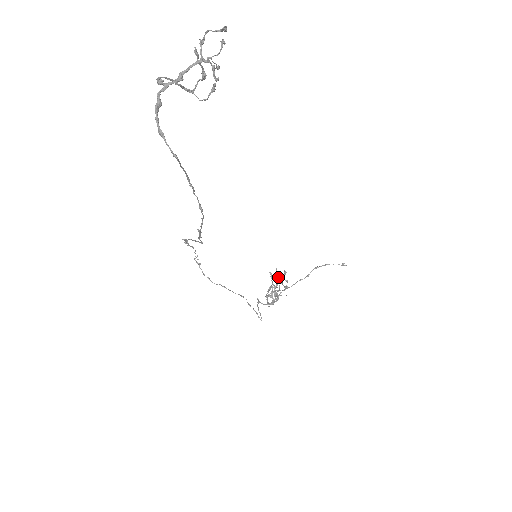
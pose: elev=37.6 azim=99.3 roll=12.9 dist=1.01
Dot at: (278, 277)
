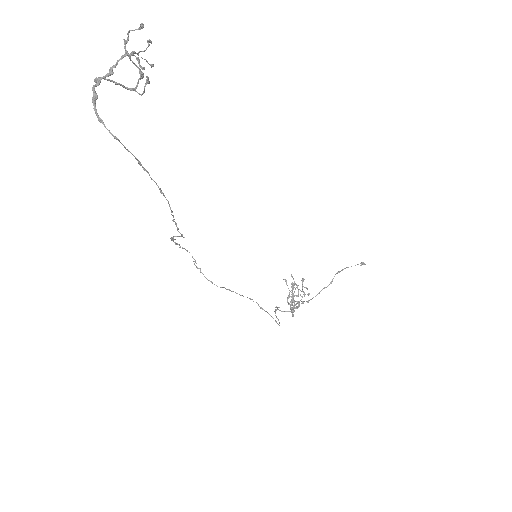
Dot at: (295, 284)
